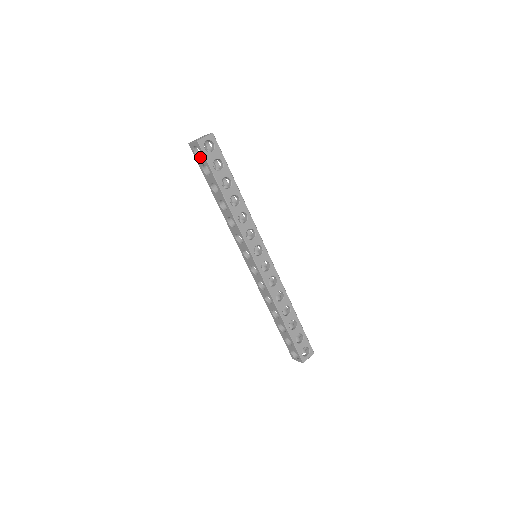
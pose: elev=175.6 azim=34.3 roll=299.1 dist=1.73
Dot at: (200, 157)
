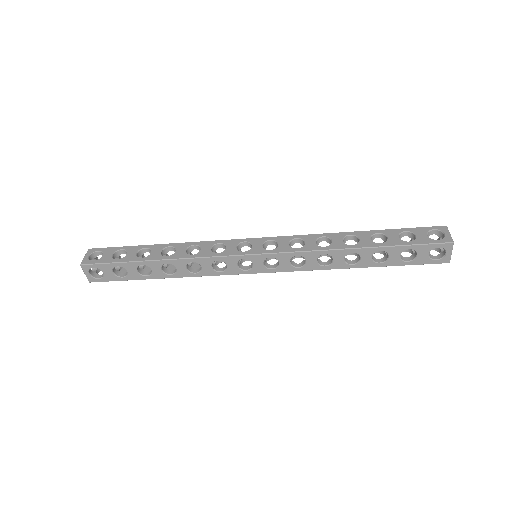
Dot at: (103, 272)
